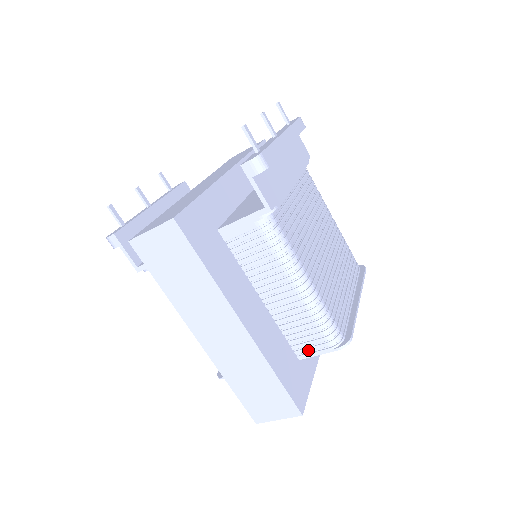
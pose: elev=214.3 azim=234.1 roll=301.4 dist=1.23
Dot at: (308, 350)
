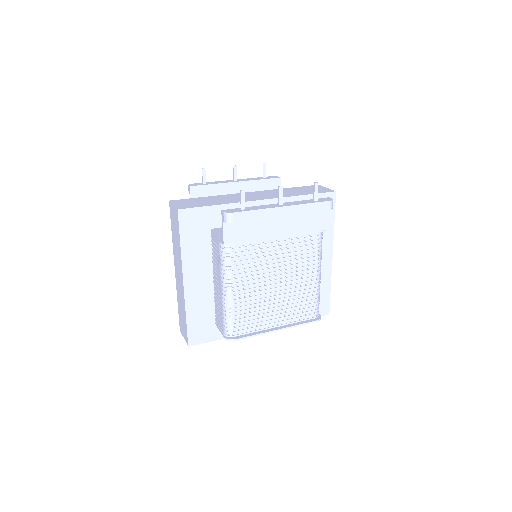
Dot at: (218, 324)
